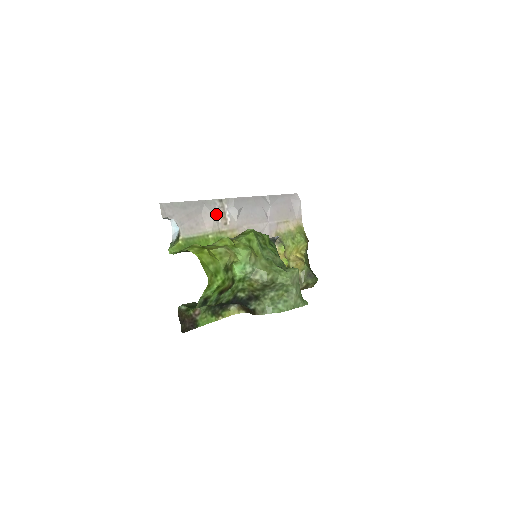
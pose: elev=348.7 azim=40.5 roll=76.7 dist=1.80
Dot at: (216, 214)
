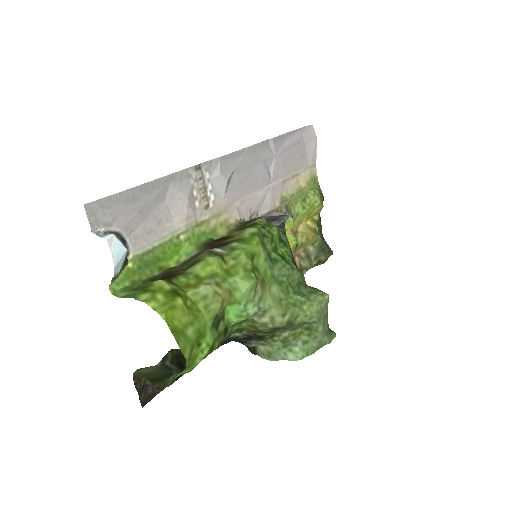
Dot at: (191, 195)
